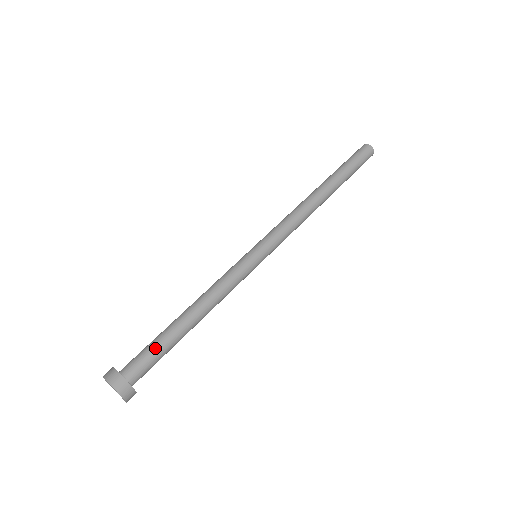
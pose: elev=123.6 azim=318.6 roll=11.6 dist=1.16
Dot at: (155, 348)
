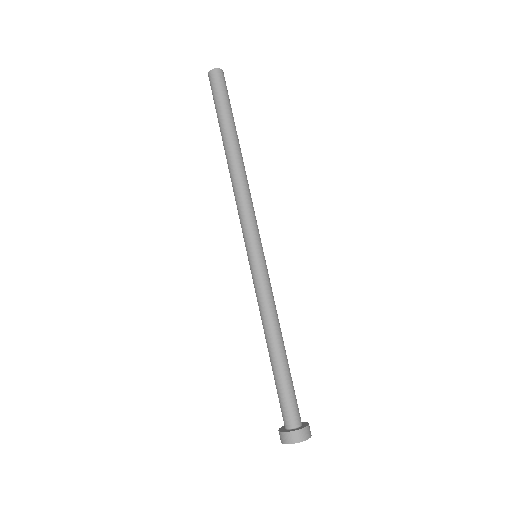
Dot at: (282, 392)
